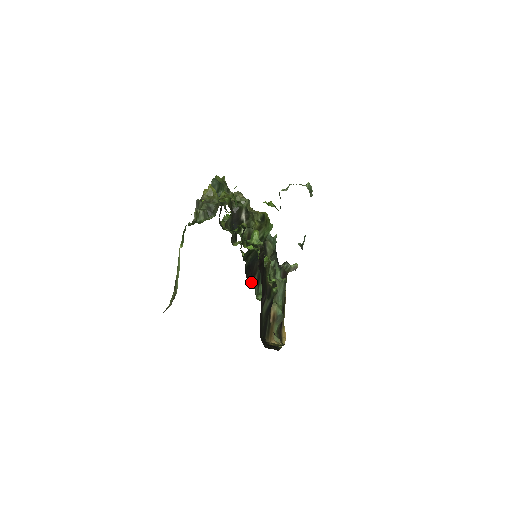
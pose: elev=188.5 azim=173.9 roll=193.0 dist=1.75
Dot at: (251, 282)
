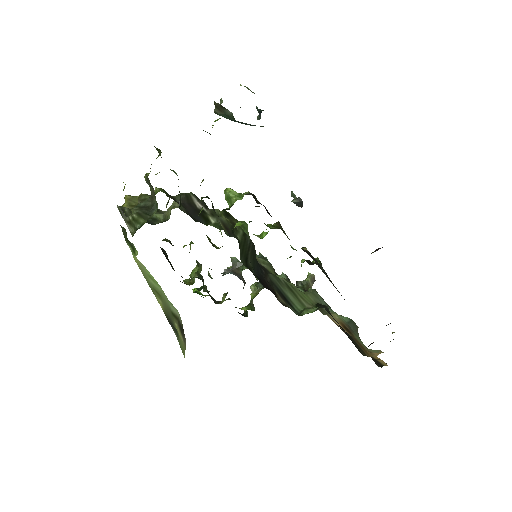
Dot at: occluded
